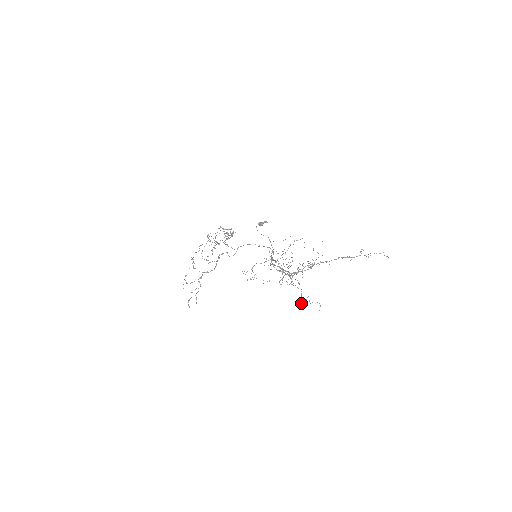
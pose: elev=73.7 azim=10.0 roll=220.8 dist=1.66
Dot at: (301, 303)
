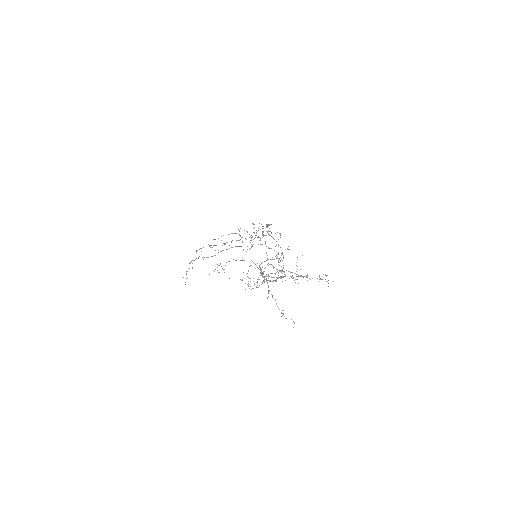
Dot at: (281, 316)
